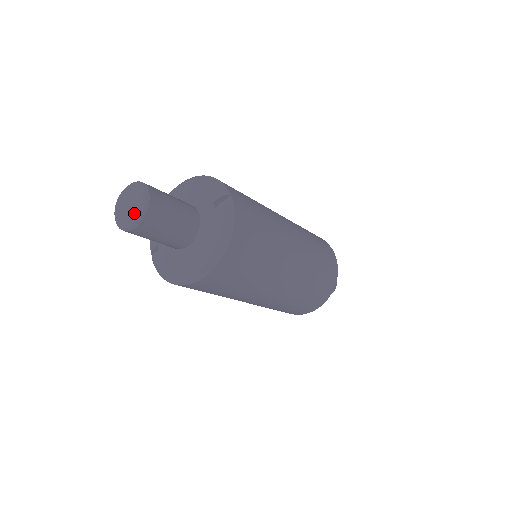
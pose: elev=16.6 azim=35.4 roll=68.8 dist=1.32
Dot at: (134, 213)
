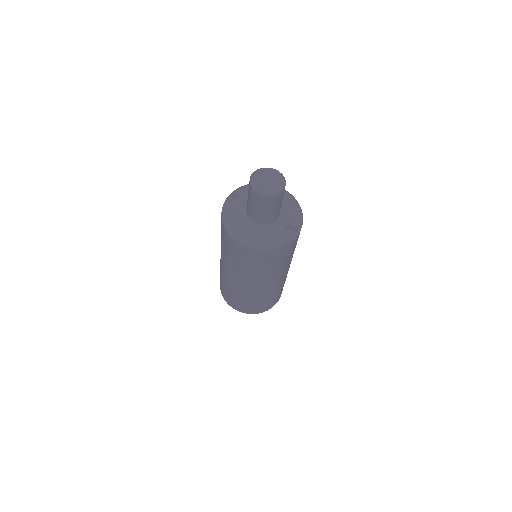
Dot at: (266, 187)
